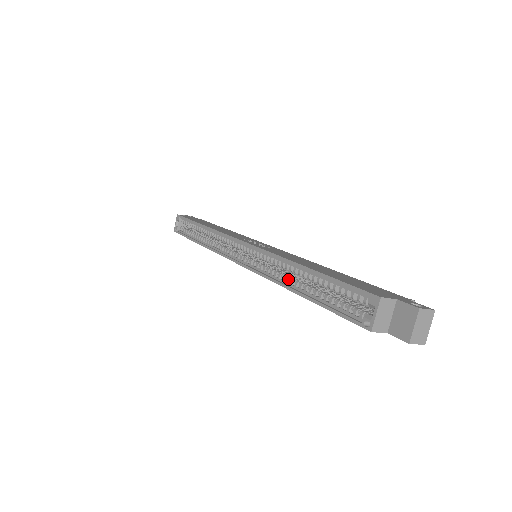
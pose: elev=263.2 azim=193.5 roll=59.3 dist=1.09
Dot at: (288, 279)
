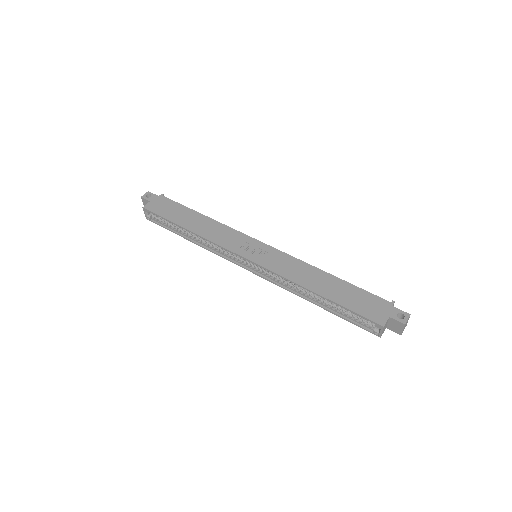
Dot at: (304, 294)
